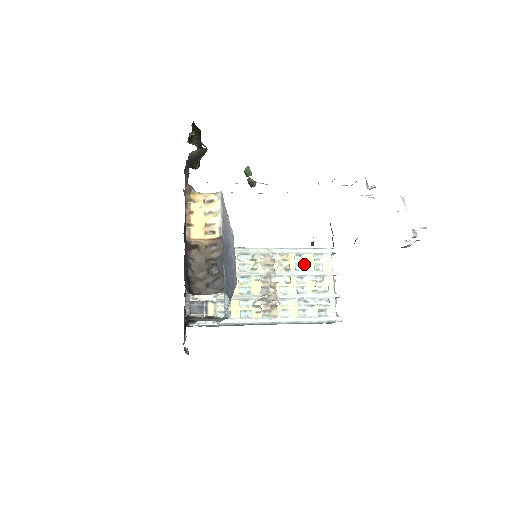
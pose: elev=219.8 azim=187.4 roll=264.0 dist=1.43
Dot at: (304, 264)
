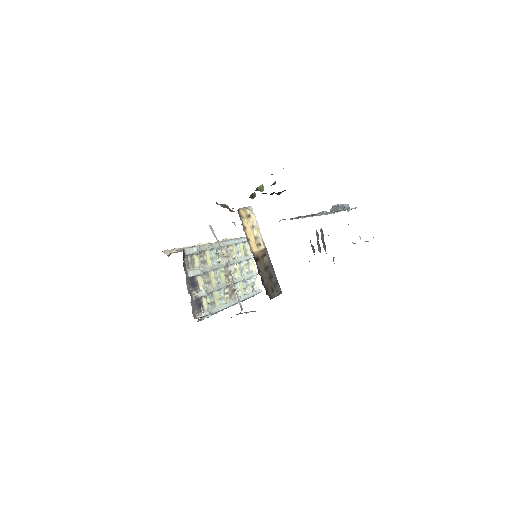
Dot at: (240, 252)
